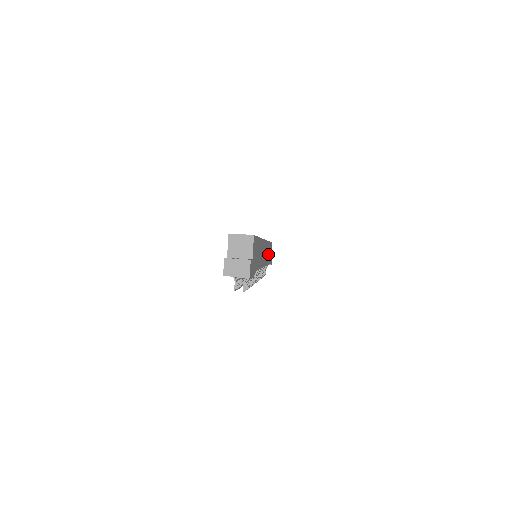
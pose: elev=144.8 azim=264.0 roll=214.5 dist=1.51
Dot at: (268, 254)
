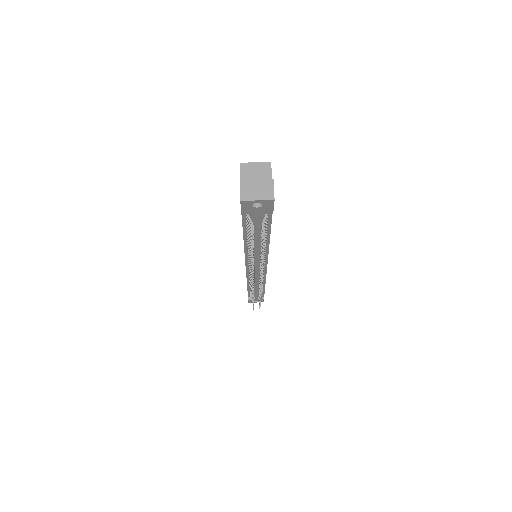
Dot at: occluded
